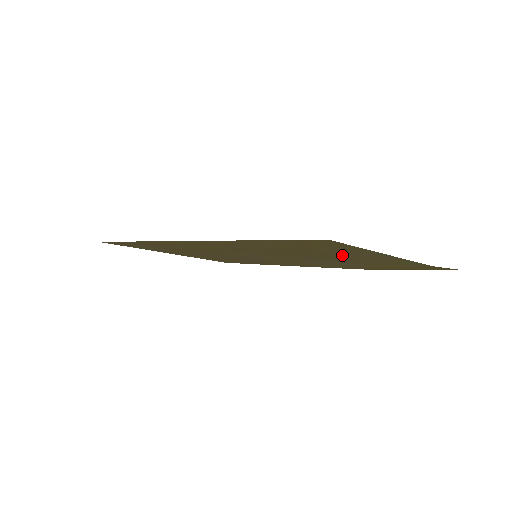
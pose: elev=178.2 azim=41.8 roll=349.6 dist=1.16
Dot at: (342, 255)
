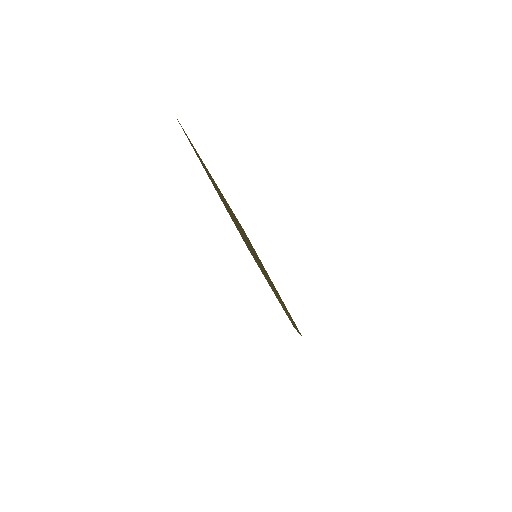
Dot at: occluded
